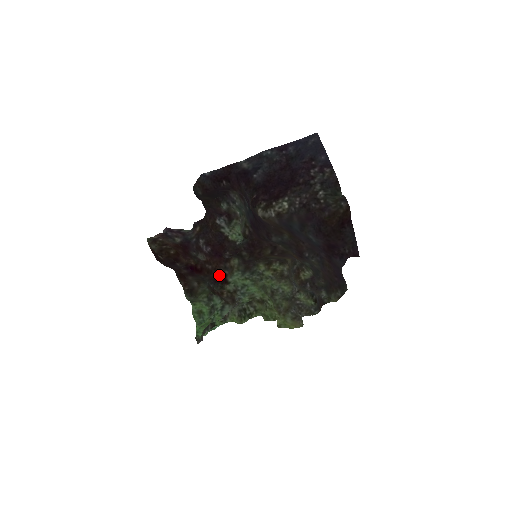
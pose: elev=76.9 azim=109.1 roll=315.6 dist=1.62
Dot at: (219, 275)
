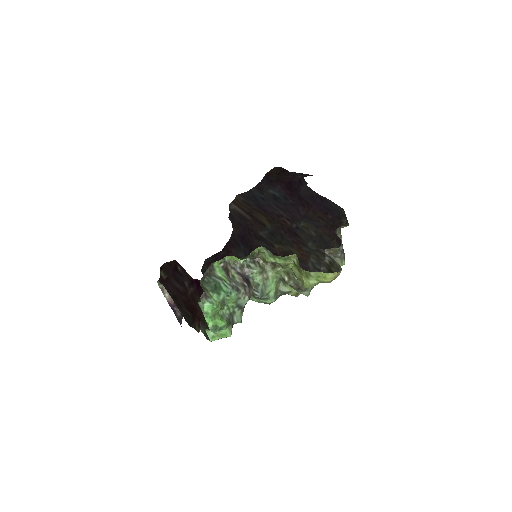
Dot at: occluded
